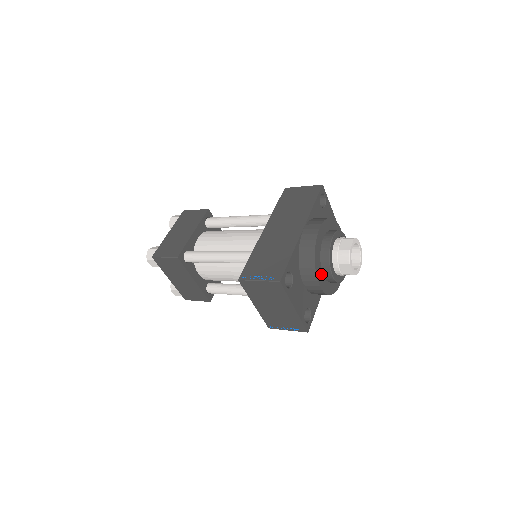
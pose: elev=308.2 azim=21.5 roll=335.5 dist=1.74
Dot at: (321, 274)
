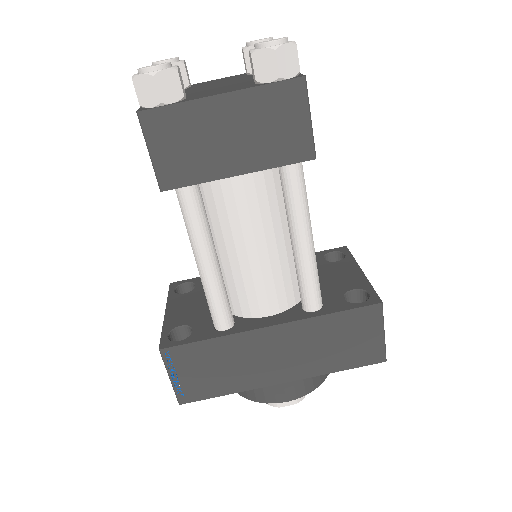
Dot at: occluded
